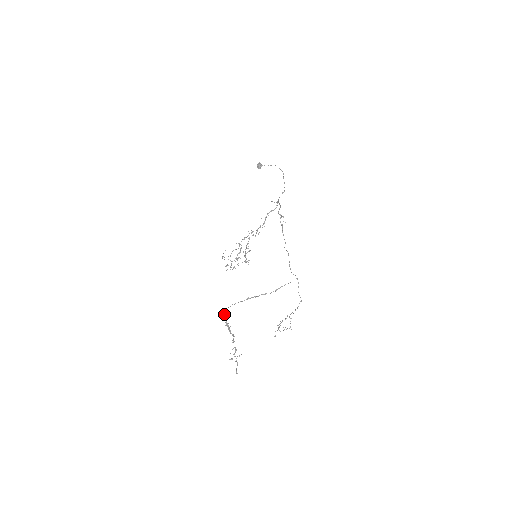
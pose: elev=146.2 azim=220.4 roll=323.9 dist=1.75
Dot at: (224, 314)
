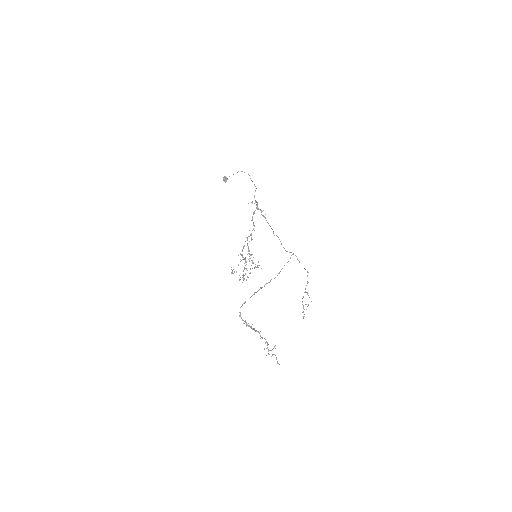
Dot at: (239, 316)
